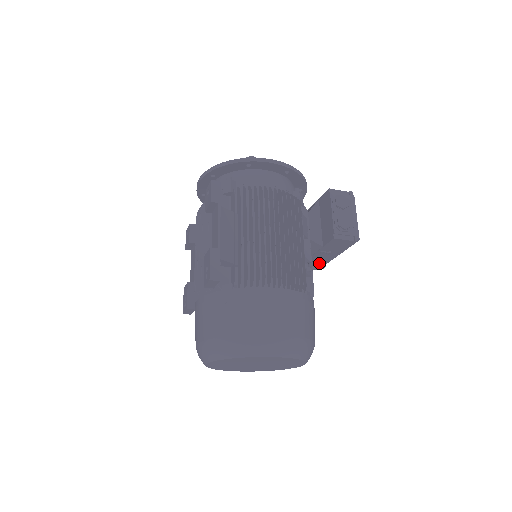
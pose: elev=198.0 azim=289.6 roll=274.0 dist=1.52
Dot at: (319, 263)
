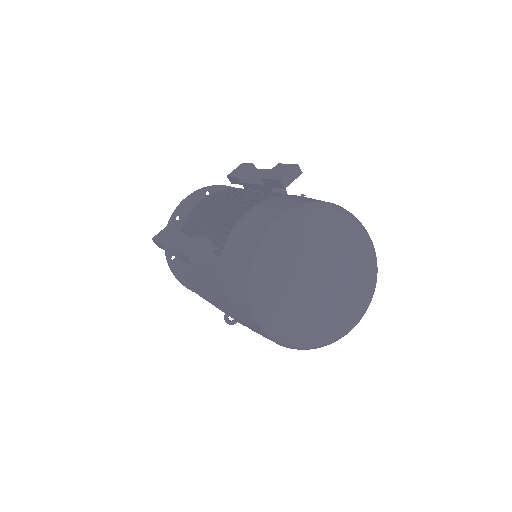
Dot at: occluded
